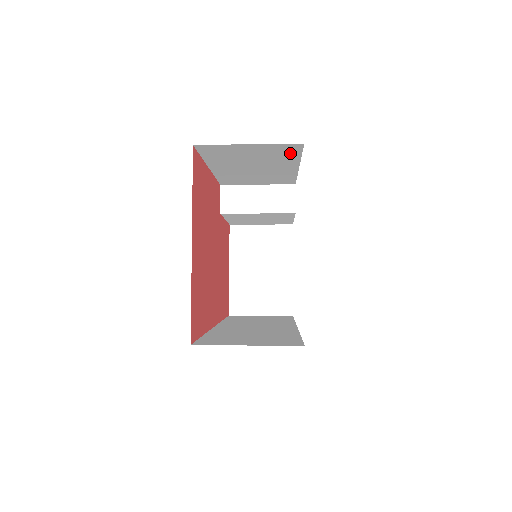
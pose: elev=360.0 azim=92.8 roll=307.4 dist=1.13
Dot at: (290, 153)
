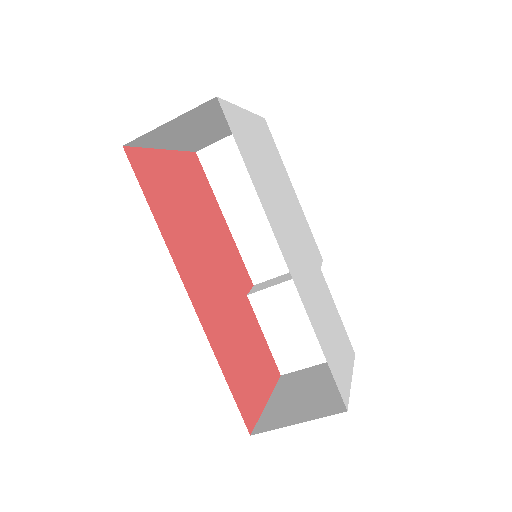
Dot at: occluded
